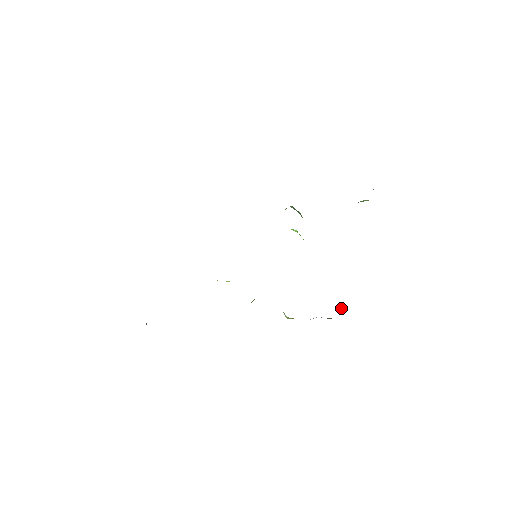
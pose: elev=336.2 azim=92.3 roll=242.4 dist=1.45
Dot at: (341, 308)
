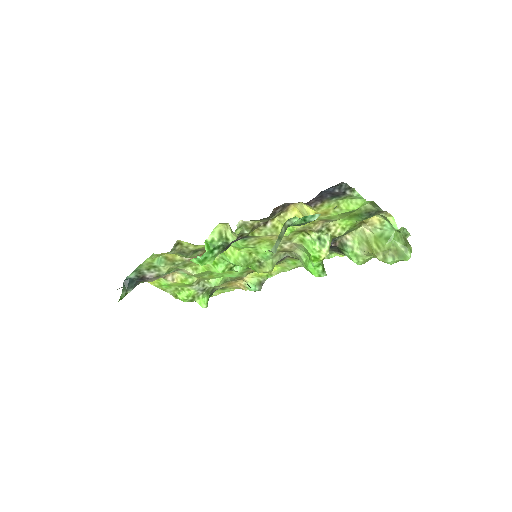
Dot at: occluded
